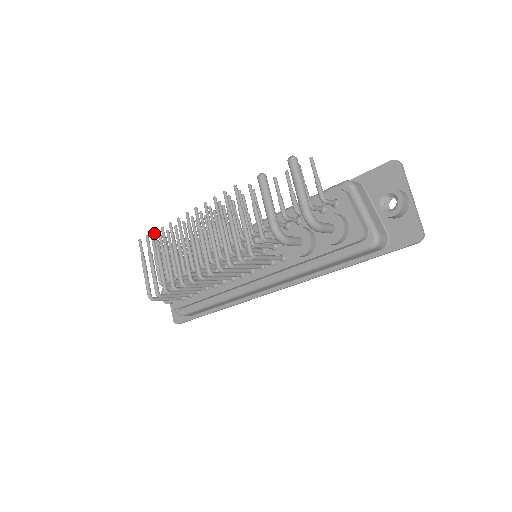
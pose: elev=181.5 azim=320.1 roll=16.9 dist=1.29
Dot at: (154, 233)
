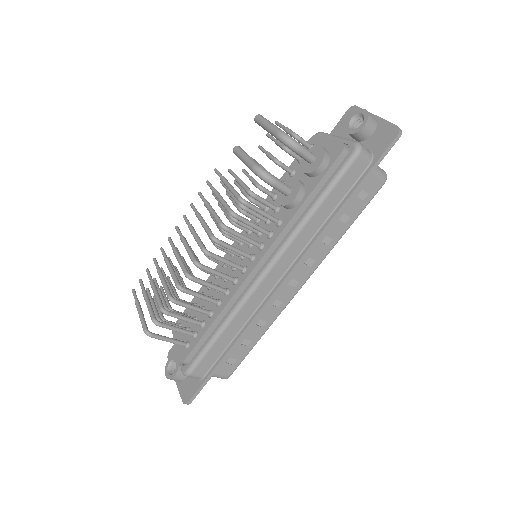
Dot at: (147, 269)
